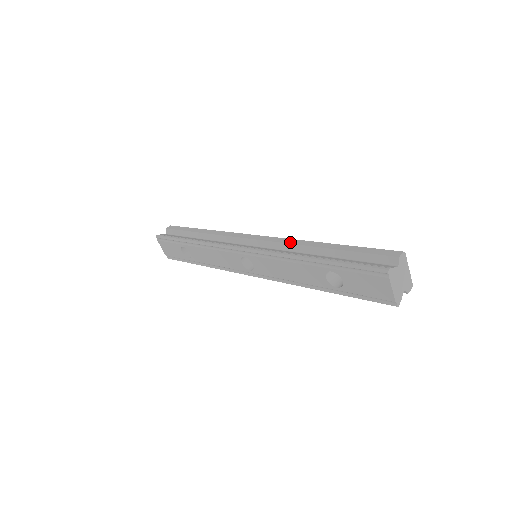
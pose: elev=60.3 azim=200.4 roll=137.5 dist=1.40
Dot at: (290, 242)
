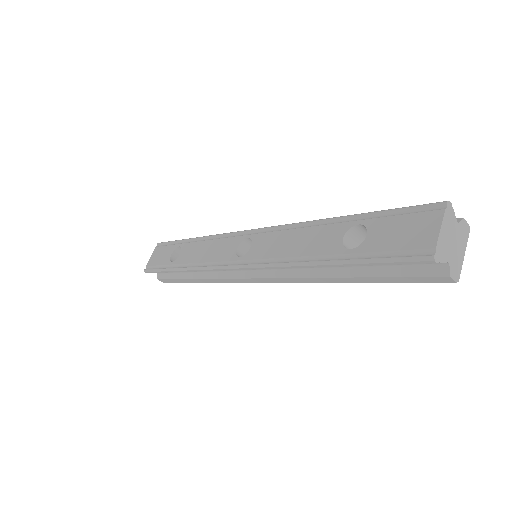
Dot at: occluded
